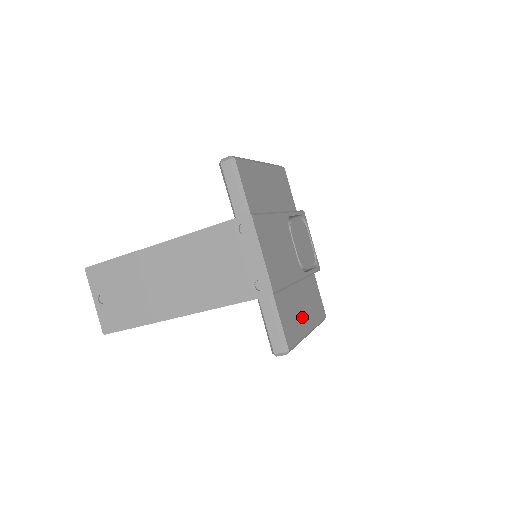
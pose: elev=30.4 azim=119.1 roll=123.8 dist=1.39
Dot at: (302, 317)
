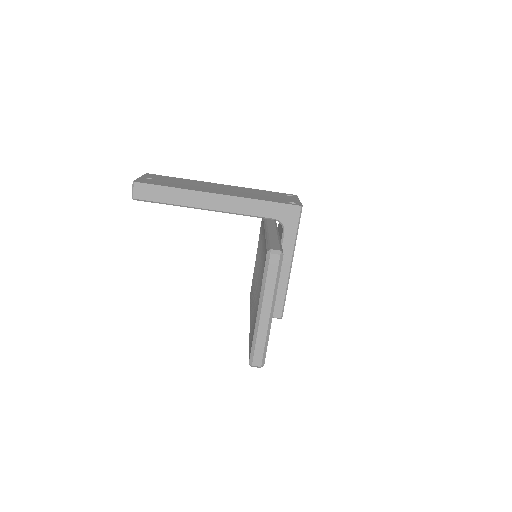
Dot at: occluded
